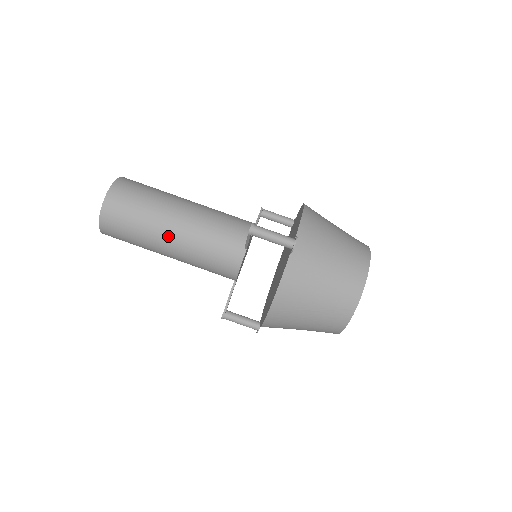
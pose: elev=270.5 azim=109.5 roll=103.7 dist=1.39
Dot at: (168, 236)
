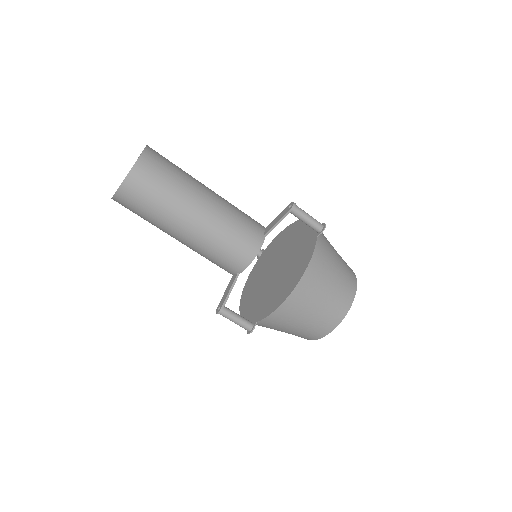
Dot at: occluded
